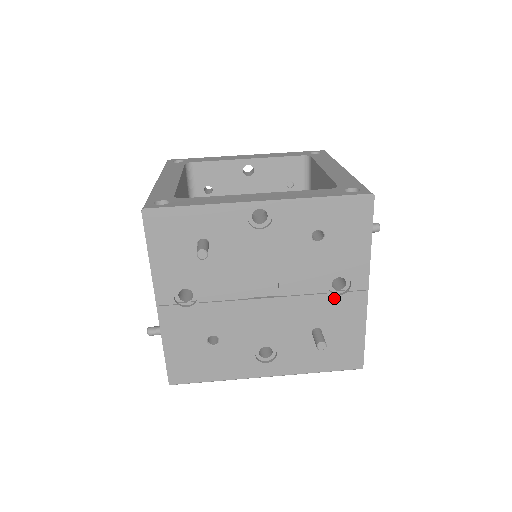
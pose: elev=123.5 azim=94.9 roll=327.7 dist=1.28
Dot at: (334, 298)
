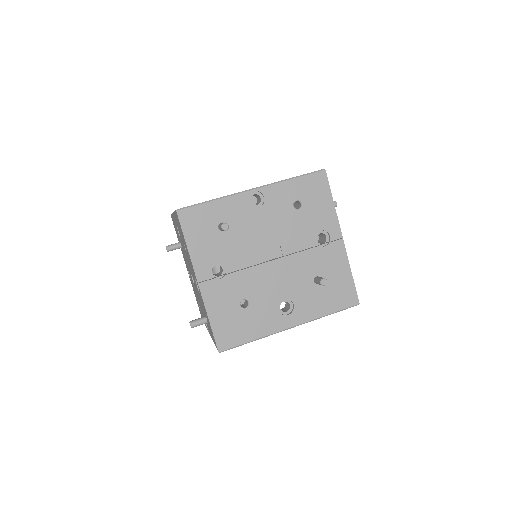
Dot at: (321, 249)
